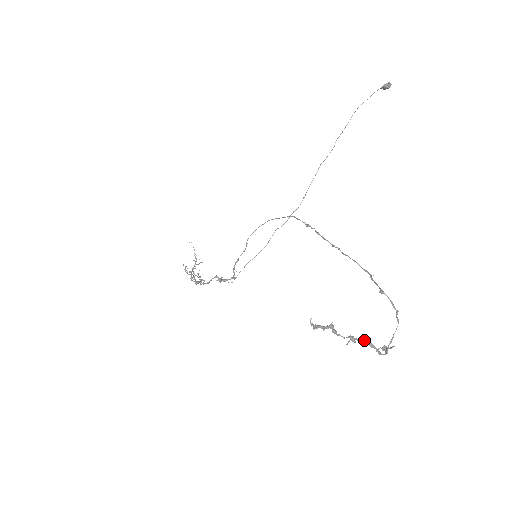
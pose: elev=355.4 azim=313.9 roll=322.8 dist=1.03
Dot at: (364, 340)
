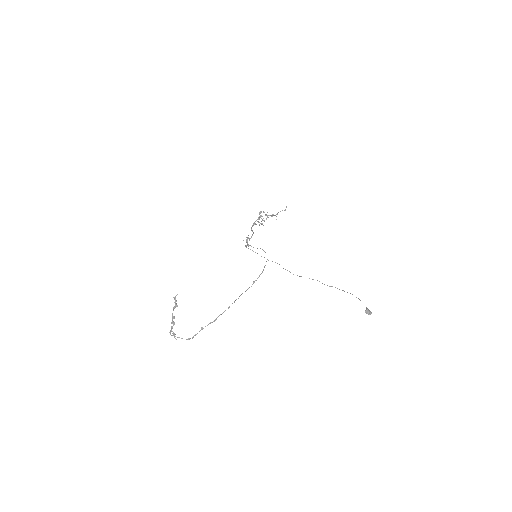
Dot at: (173, 323)
